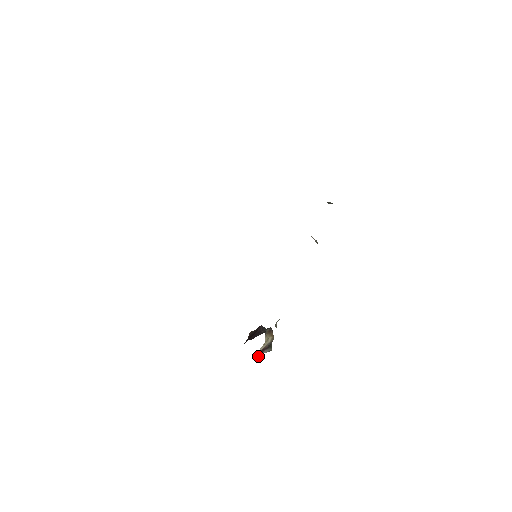
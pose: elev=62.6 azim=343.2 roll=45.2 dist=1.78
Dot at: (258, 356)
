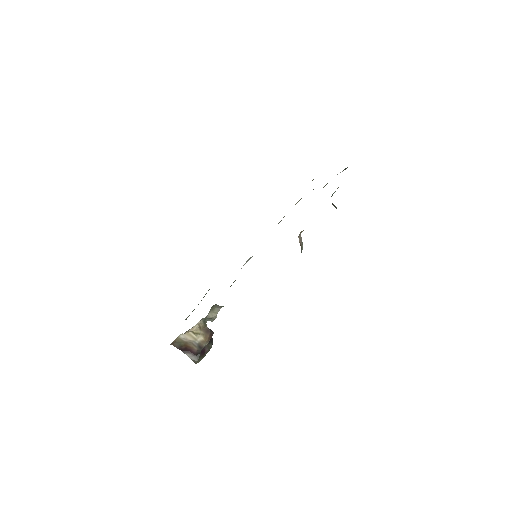
Dot at: (179, 349)
